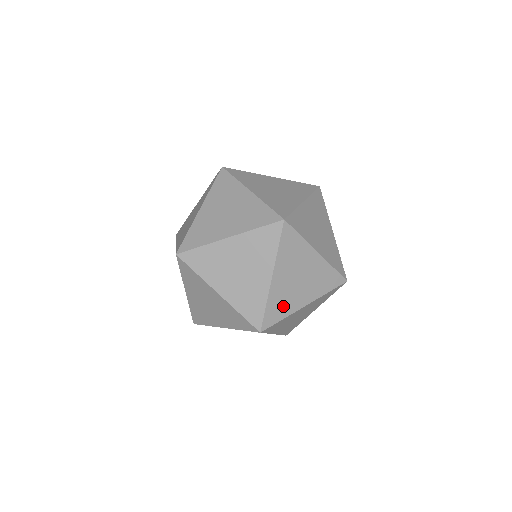
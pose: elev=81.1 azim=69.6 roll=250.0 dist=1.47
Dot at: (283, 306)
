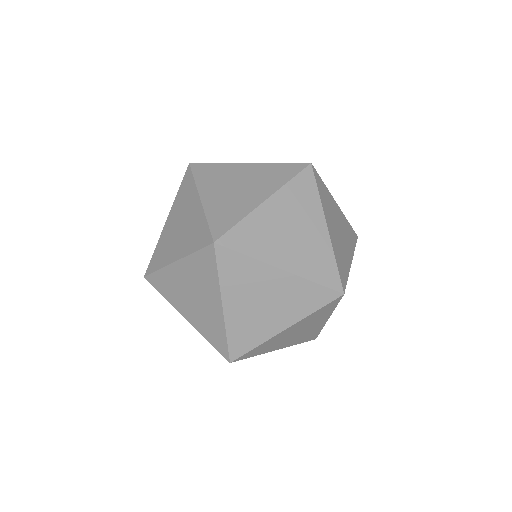
Dot at: occluded
